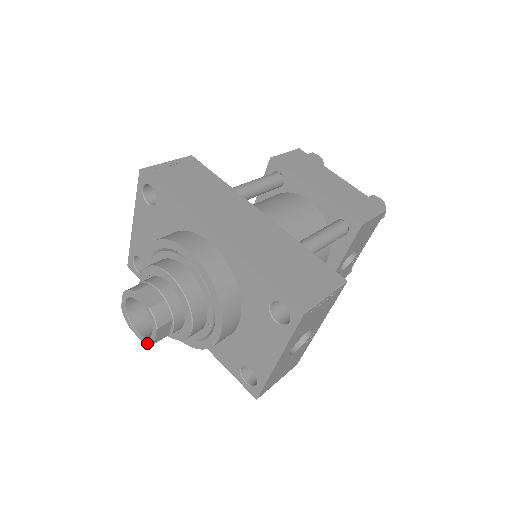
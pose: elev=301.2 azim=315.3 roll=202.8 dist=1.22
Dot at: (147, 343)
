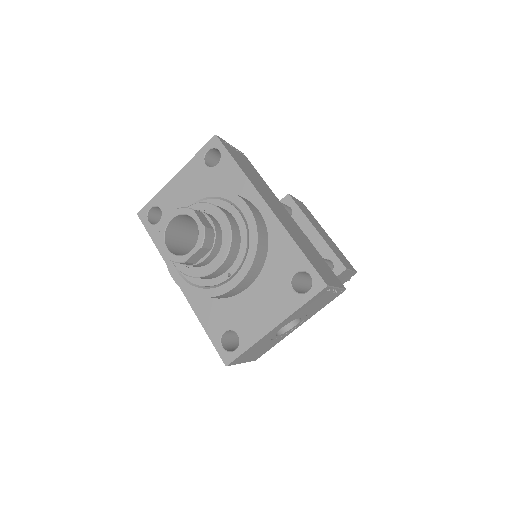
Dot at: (175, 261)
